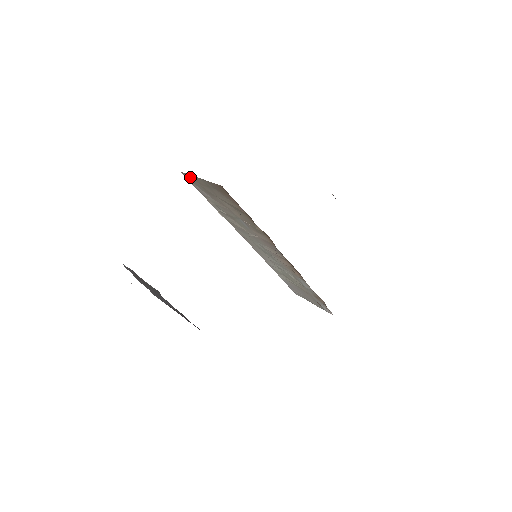
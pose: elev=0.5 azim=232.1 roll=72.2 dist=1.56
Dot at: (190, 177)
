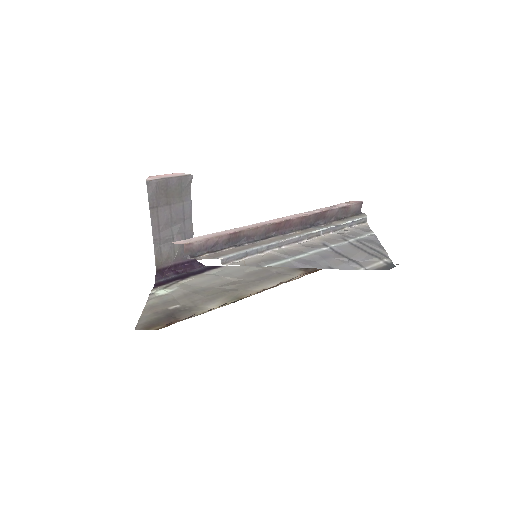
Dot at: occluded
